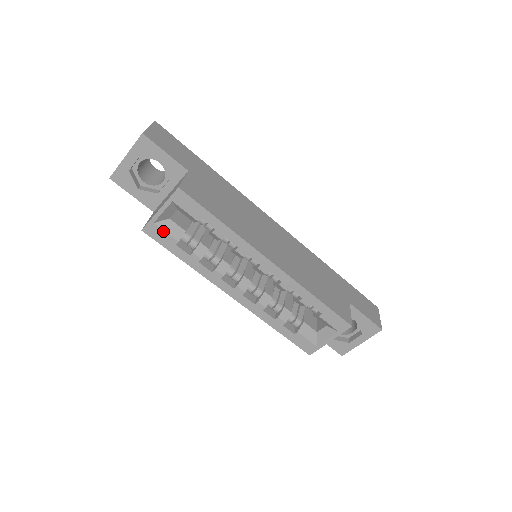
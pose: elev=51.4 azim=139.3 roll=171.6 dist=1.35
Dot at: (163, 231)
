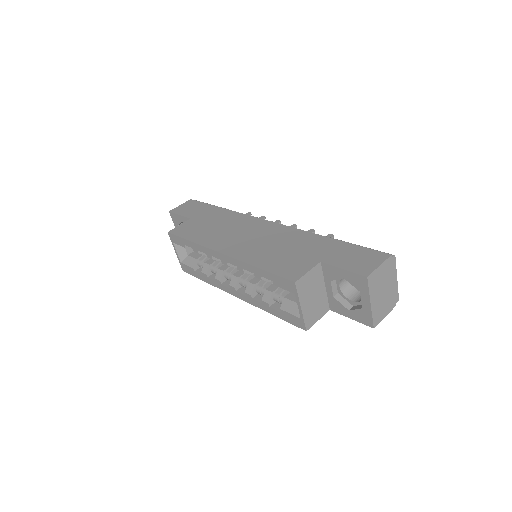
Dot at: (186, 265)
